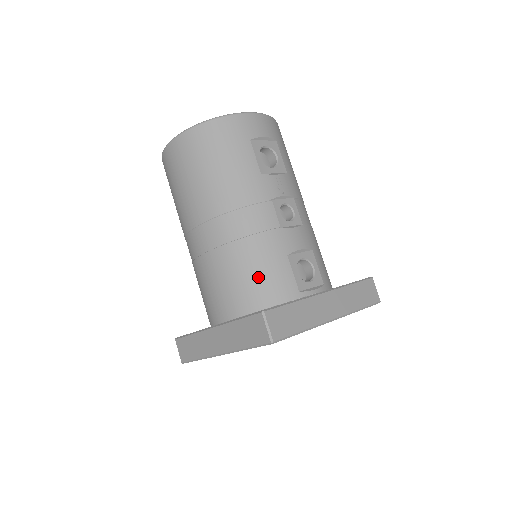
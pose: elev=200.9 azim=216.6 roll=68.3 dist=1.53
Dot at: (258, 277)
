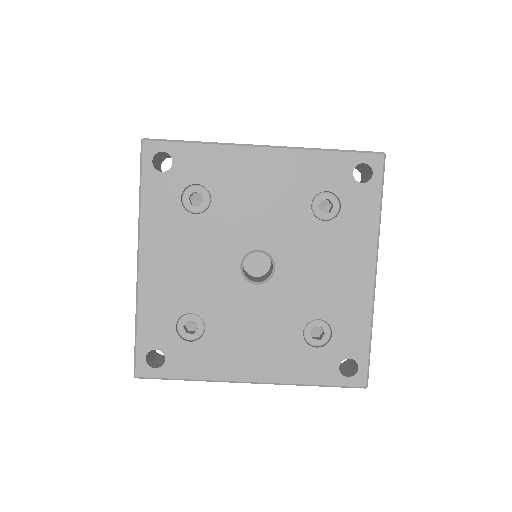
Dot at: occluded
